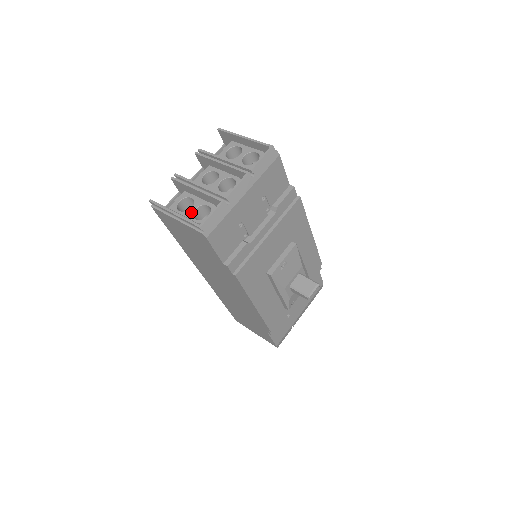
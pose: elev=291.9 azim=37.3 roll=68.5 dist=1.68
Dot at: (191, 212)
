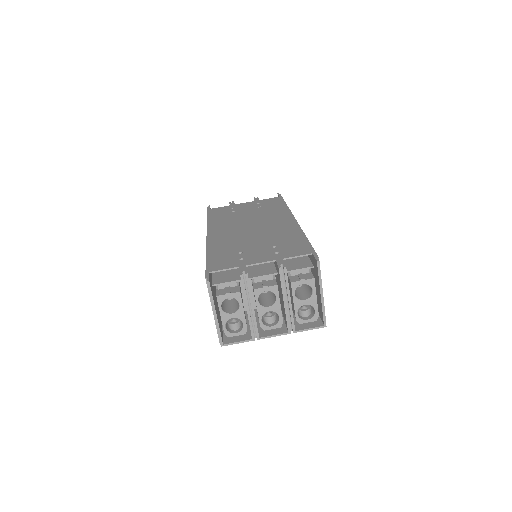
Dot at: (228, 318)
